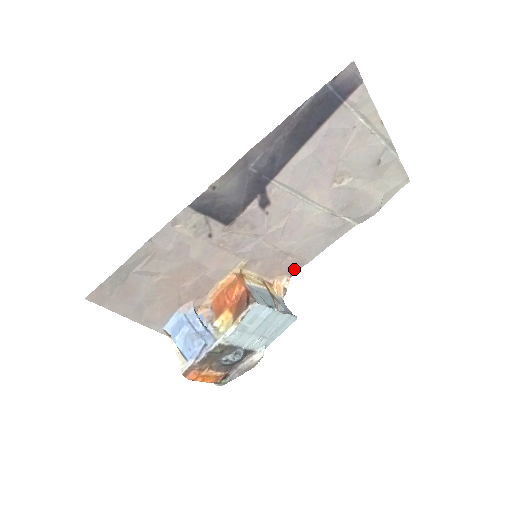
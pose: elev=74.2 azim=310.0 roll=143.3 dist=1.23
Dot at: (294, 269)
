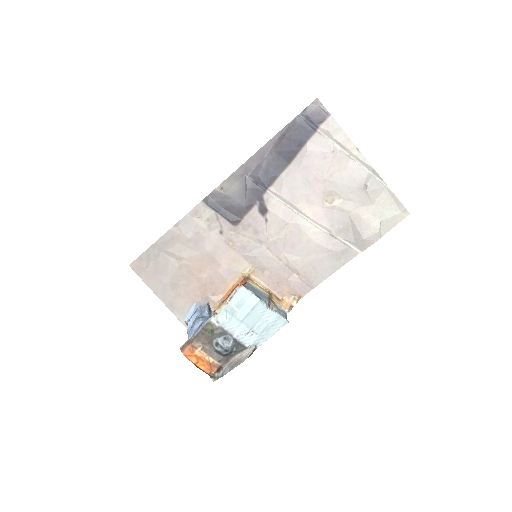
Dot at: (302, 290)
